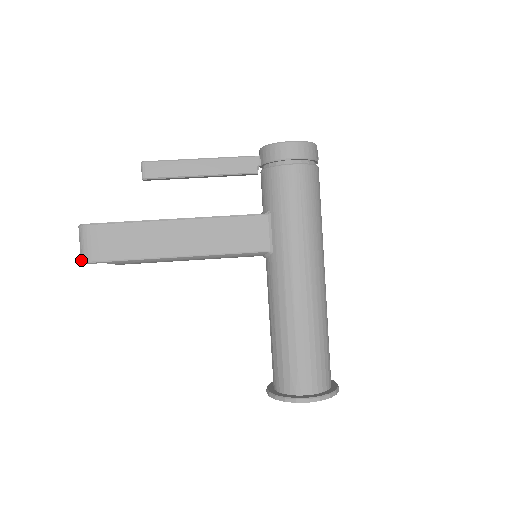
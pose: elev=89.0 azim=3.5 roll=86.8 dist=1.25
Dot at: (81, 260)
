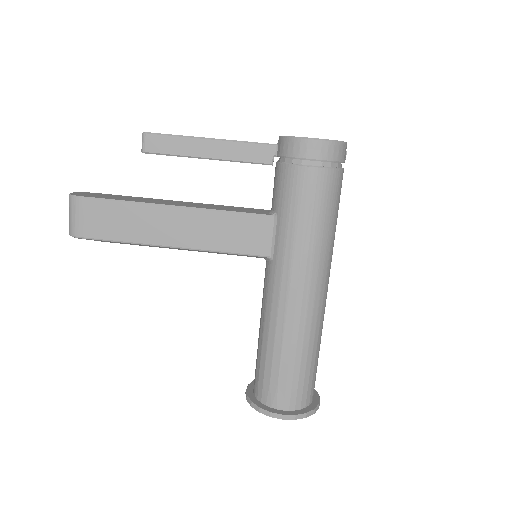
Dot at: (69, 232)
